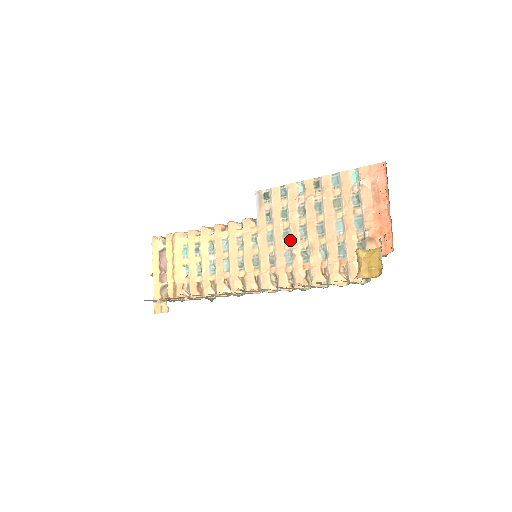
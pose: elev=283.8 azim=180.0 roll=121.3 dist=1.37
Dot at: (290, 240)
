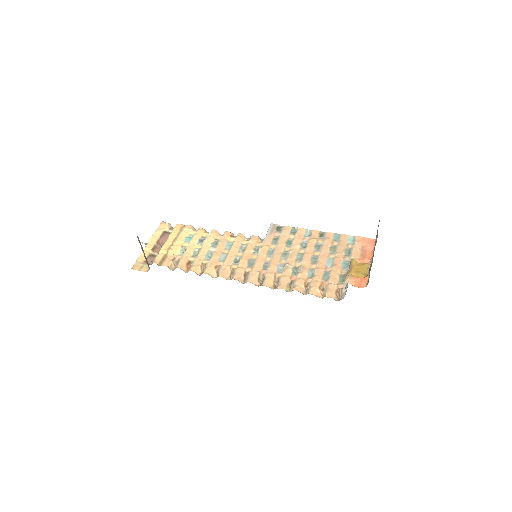
Dot at: (287, 258)
